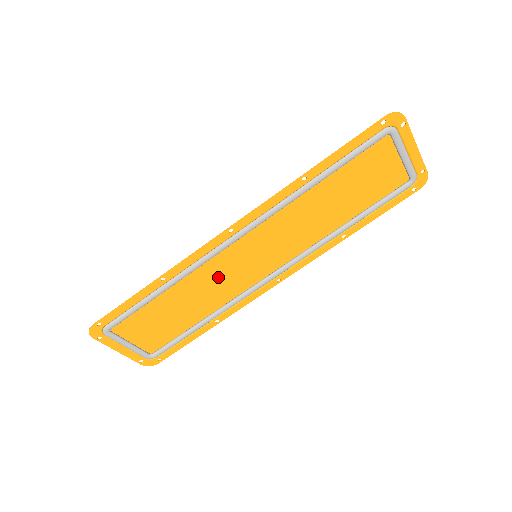
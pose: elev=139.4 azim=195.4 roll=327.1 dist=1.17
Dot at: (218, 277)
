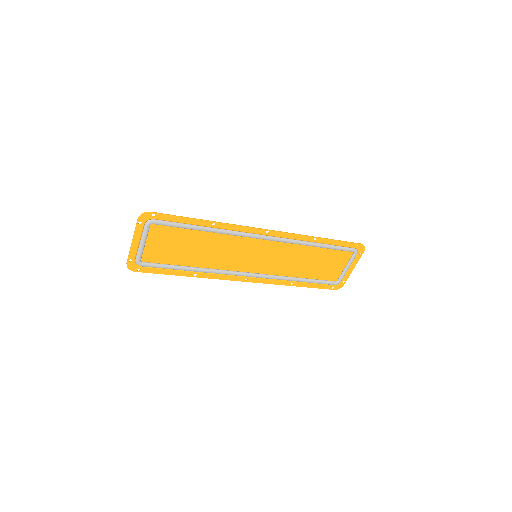
Dot at: (230, 250)
